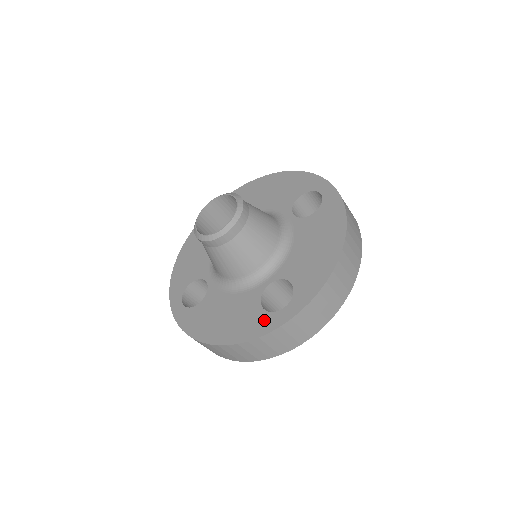
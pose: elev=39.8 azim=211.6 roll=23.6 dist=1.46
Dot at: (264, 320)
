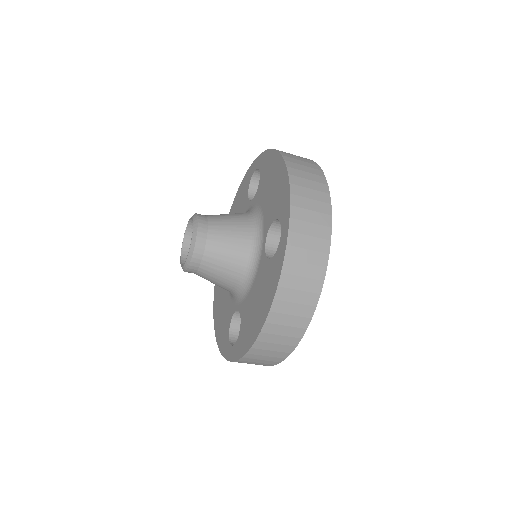
Dot at: (276, 260)
